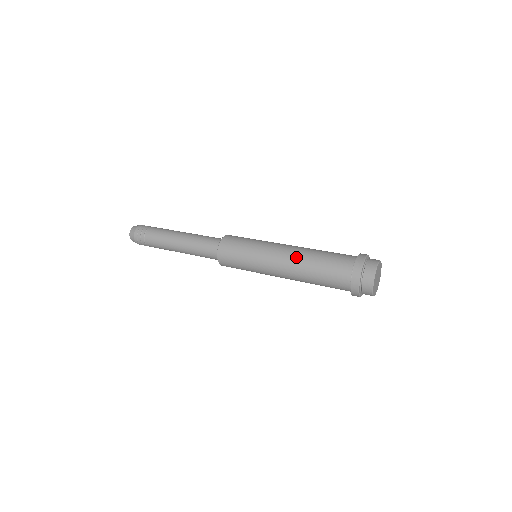
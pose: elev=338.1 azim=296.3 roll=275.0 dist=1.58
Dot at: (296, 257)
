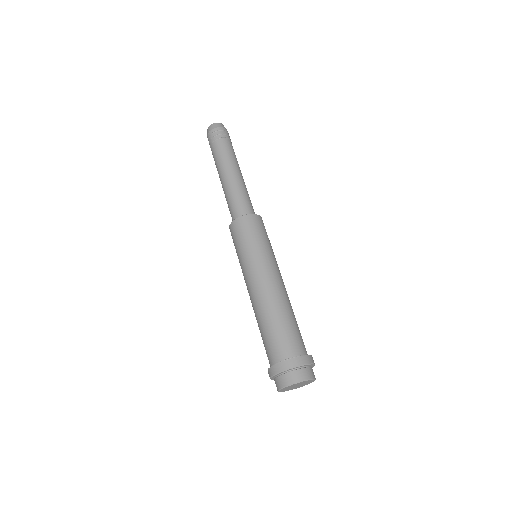
Dot at: (253, 309)
